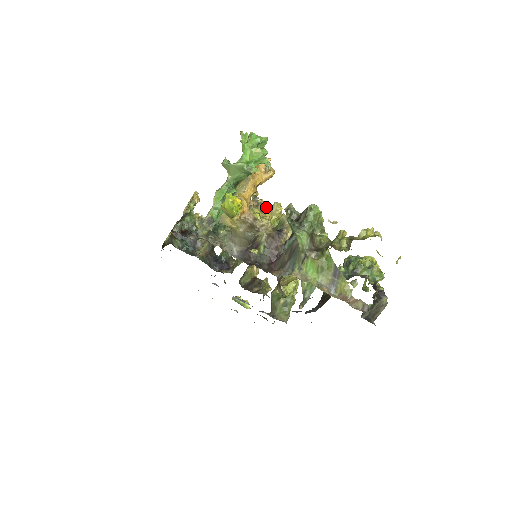
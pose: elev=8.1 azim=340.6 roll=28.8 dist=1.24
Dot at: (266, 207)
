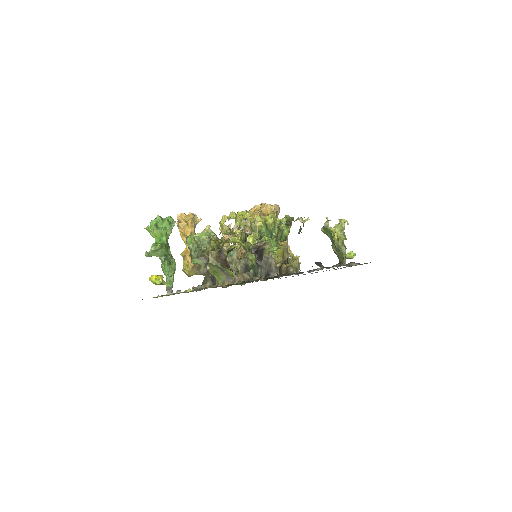
Dot at: occluded
